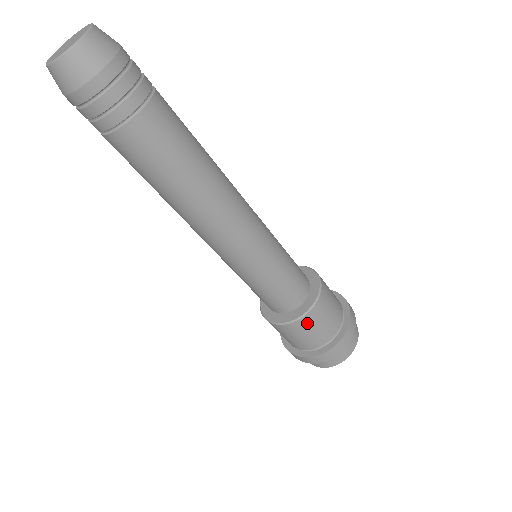
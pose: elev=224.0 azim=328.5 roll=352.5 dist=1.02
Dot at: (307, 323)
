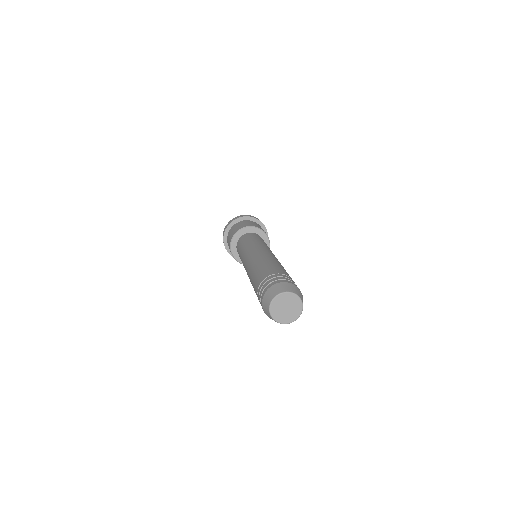
Dot at: occluded
